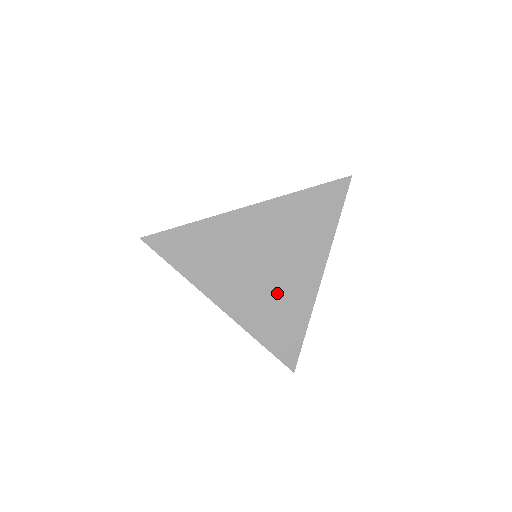
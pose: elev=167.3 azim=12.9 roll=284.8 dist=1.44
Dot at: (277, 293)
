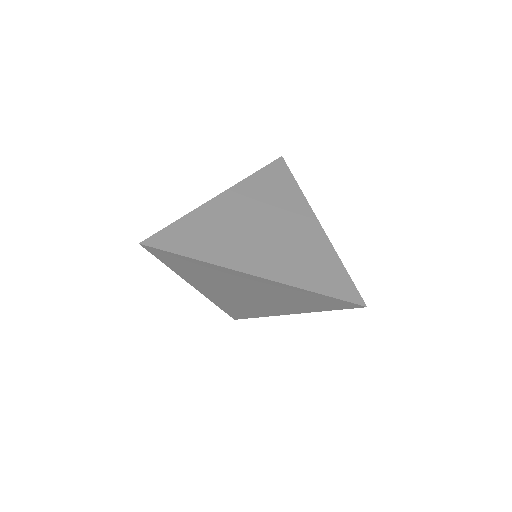
Dot at: (246, 303)
